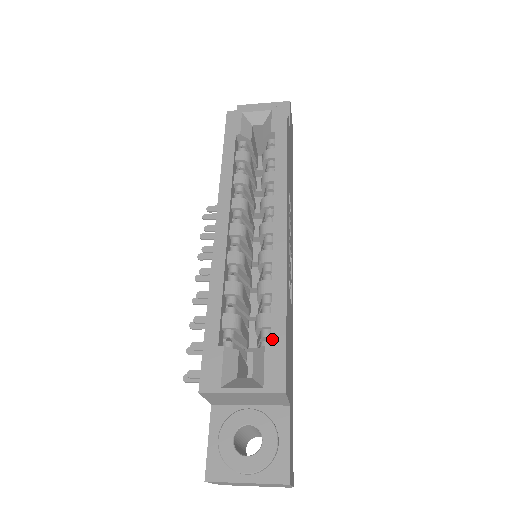
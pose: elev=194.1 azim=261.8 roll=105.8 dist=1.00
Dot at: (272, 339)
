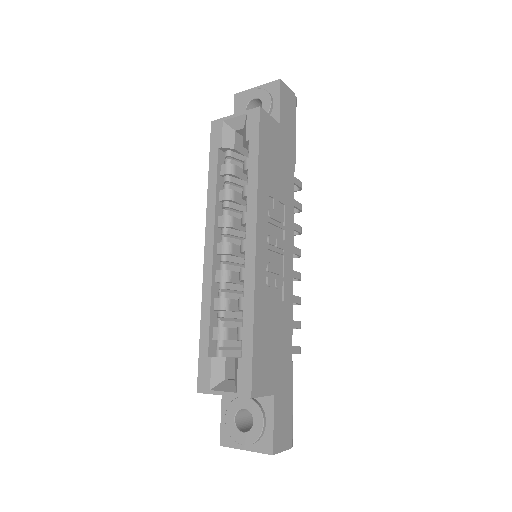
Dot at: (243, 353)
